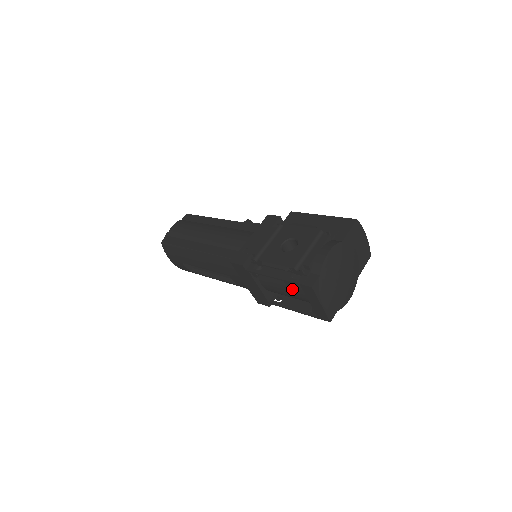
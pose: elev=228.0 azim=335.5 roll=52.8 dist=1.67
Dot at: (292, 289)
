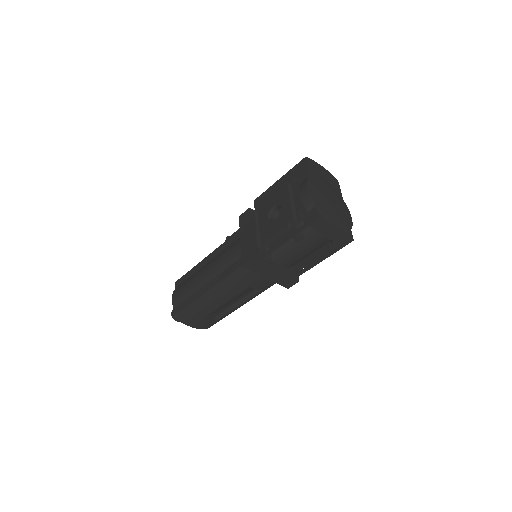
Dot at: (305, 241)
